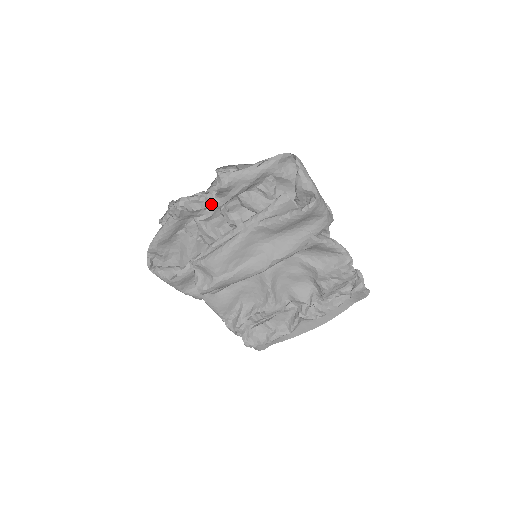
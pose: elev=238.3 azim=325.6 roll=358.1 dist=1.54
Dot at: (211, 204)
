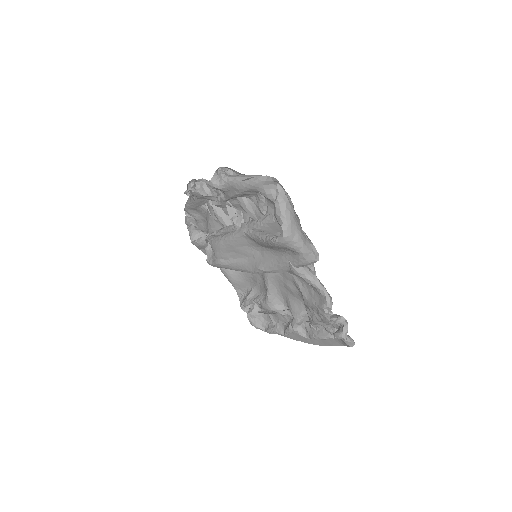
Dot at: occluded
